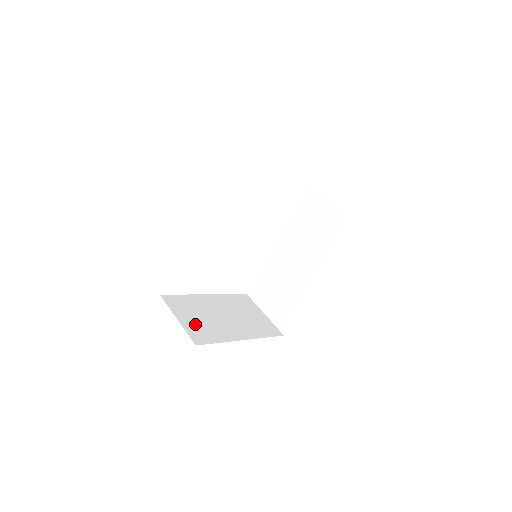
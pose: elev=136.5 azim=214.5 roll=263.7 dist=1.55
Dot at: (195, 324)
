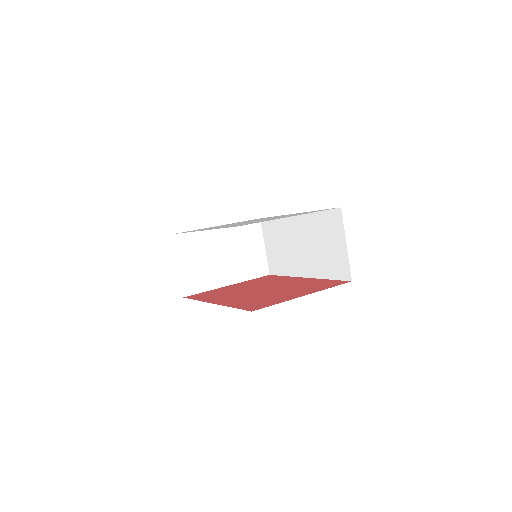
Dot at: (191, 271)
